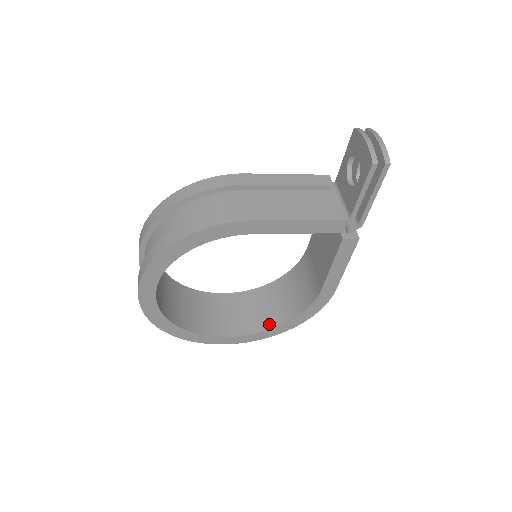
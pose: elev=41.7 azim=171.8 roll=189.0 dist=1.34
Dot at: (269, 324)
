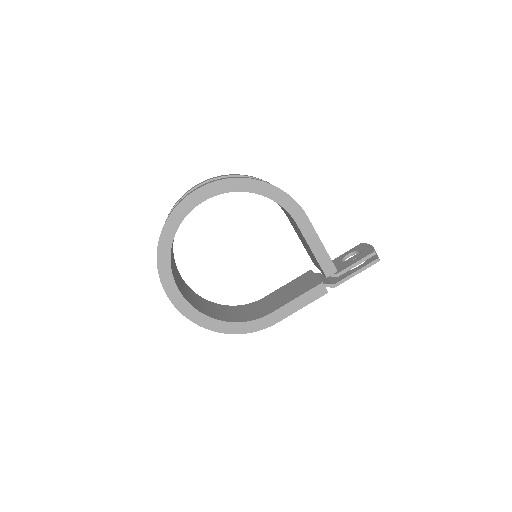
Dot at: (207, 313)
